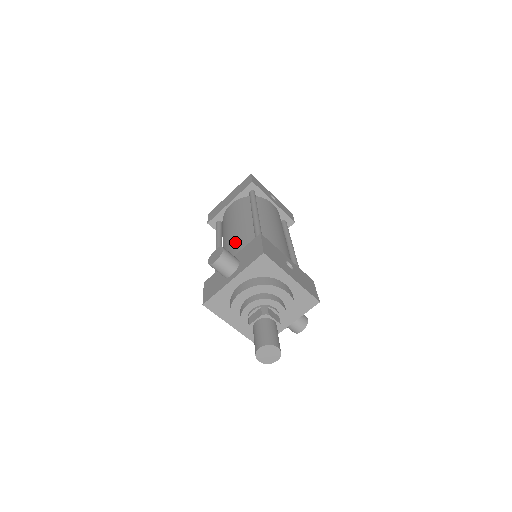
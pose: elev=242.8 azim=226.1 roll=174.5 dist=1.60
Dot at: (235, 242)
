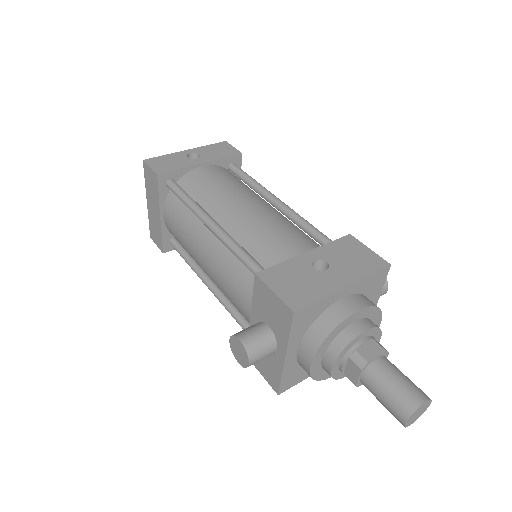
Dot at: (228, 285)
